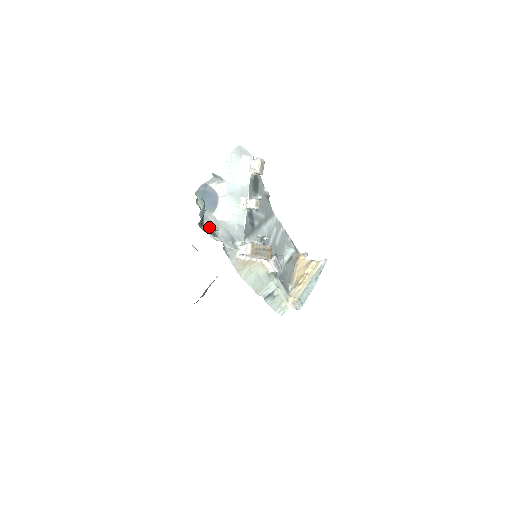
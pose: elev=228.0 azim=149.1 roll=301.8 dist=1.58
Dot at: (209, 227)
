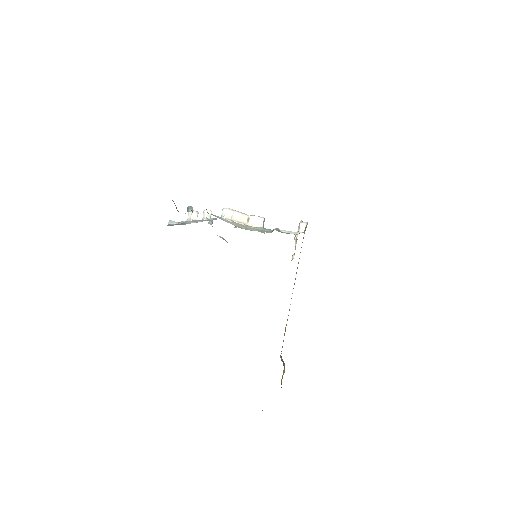
Dot at: occluded
